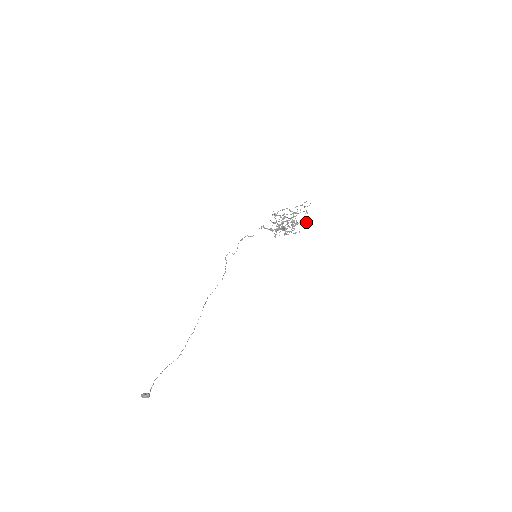
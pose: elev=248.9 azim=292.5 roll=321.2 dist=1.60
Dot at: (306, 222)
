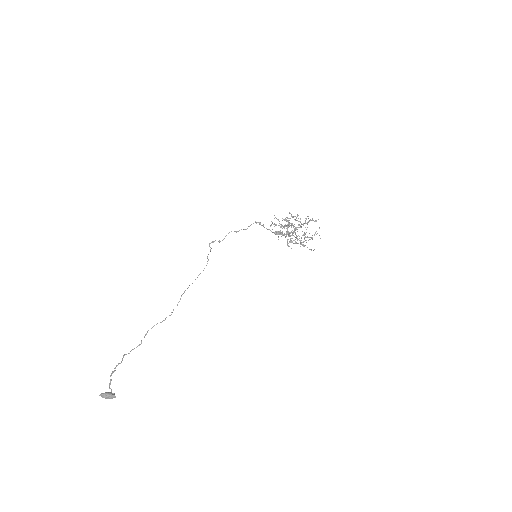
Dot at: occluded
